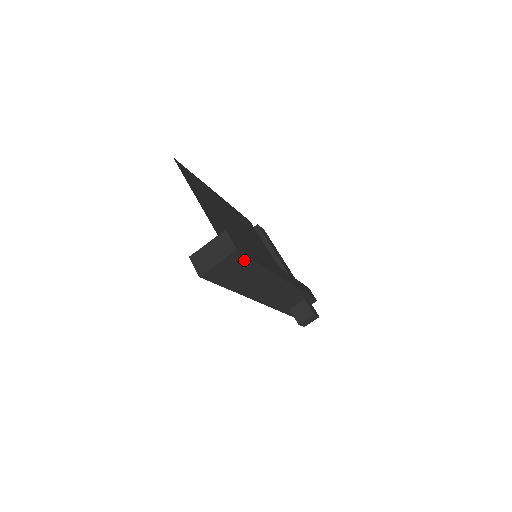
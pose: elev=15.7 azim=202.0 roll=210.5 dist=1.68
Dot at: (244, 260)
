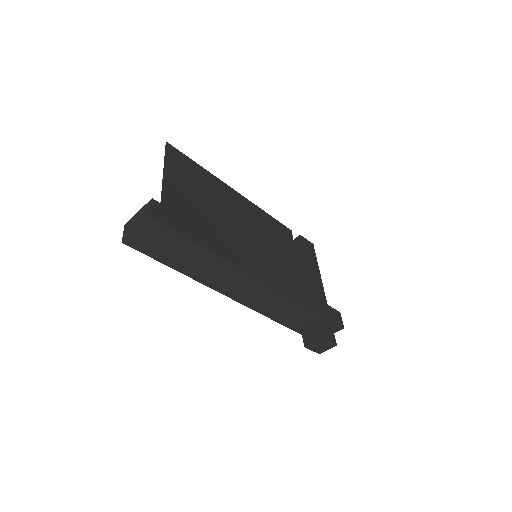
Dot at: (172, 234)
